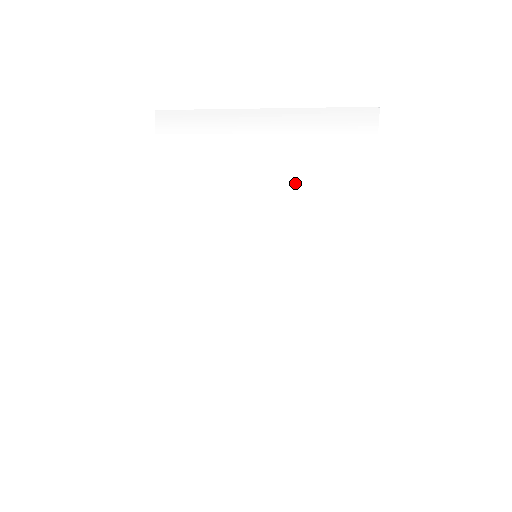
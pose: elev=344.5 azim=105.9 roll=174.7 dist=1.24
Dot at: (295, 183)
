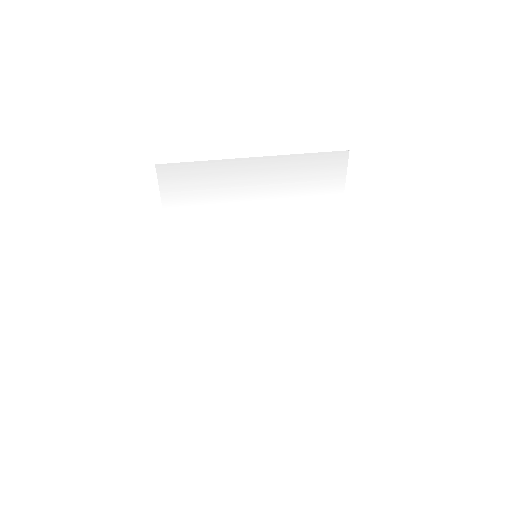
Dot at: (285, 206)
